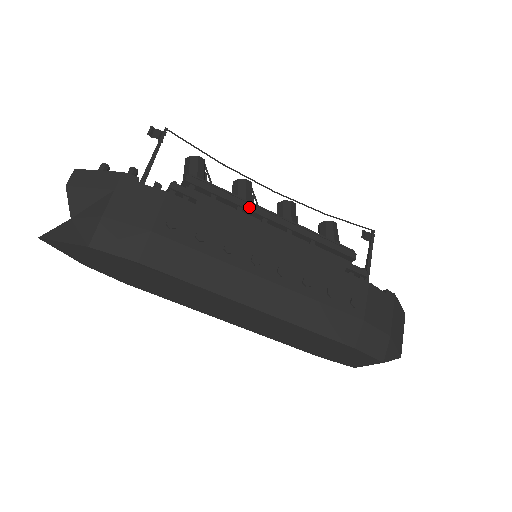
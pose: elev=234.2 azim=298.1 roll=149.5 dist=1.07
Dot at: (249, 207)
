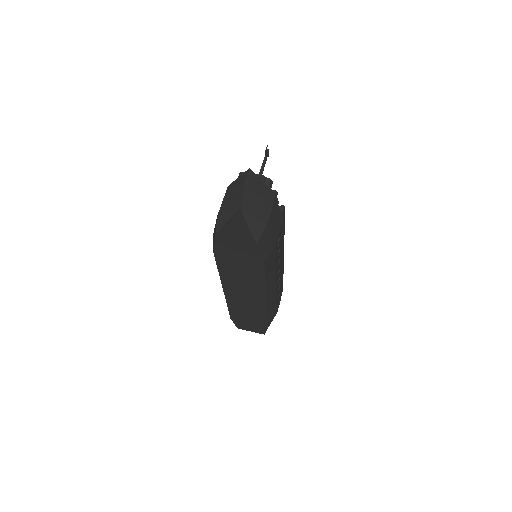
Dot at: occluded
